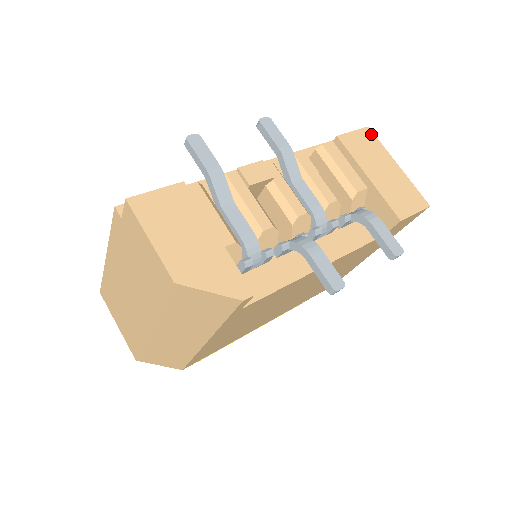
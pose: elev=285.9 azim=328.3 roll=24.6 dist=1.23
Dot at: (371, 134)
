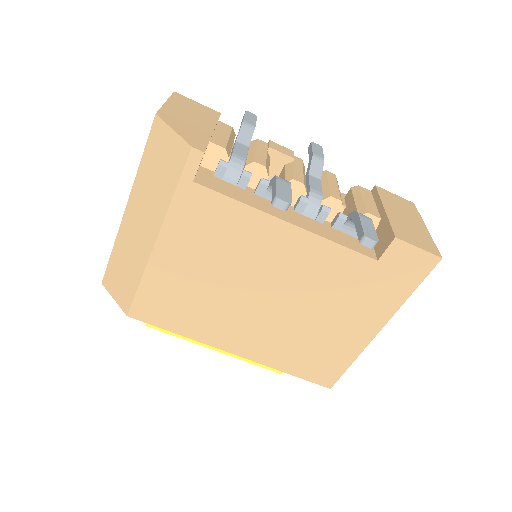
Dot at: (413, 206)
